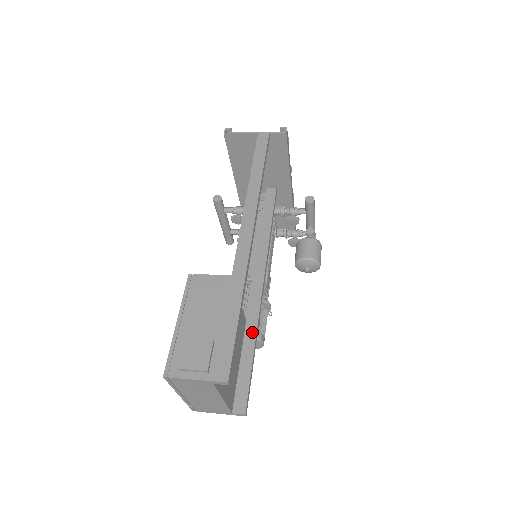
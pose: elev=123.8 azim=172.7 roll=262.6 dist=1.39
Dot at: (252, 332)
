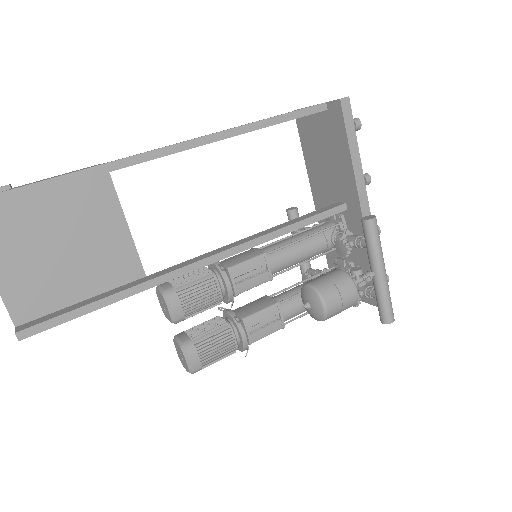
Dot at: (132, 284)
